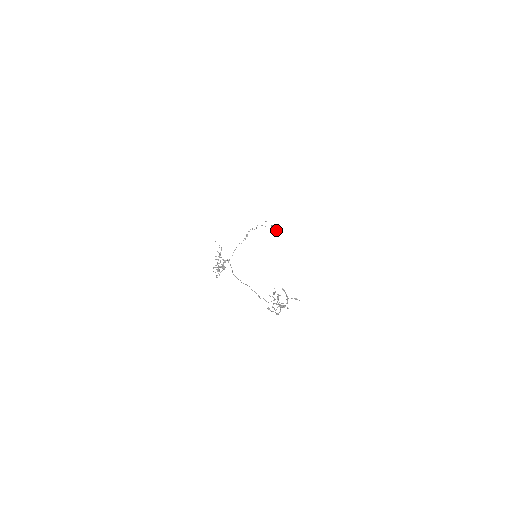
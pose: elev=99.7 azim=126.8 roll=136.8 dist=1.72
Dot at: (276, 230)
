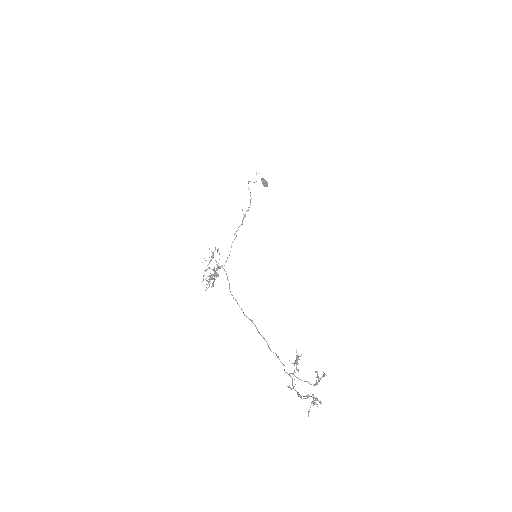
Dot at: (266, 186)
